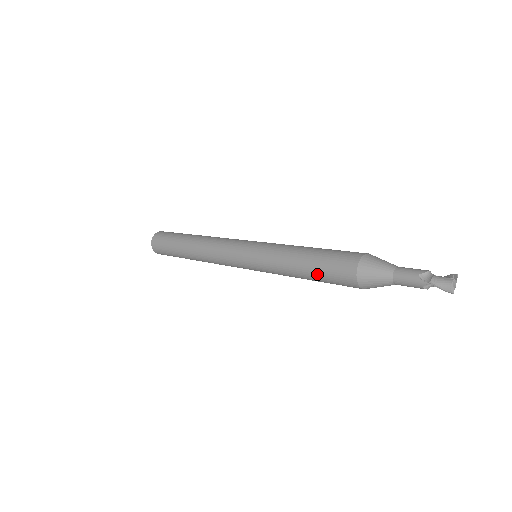
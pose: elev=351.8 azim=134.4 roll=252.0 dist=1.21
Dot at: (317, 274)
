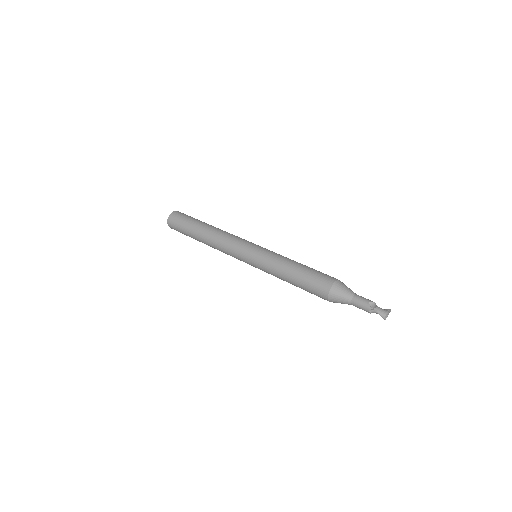
Dot at: (302, 281)
